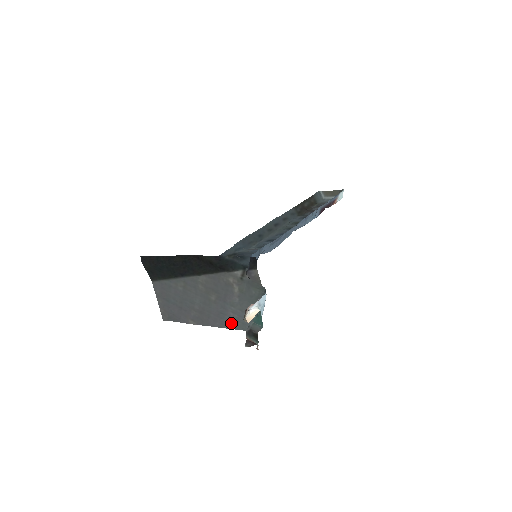
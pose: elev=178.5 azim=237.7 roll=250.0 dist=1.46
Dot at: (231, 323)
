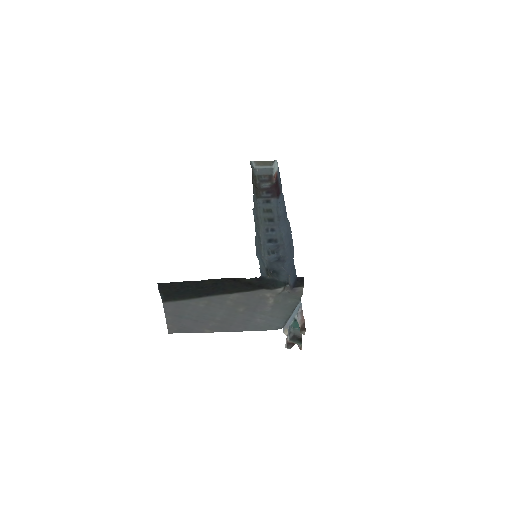
Dot at: (256, 327)
